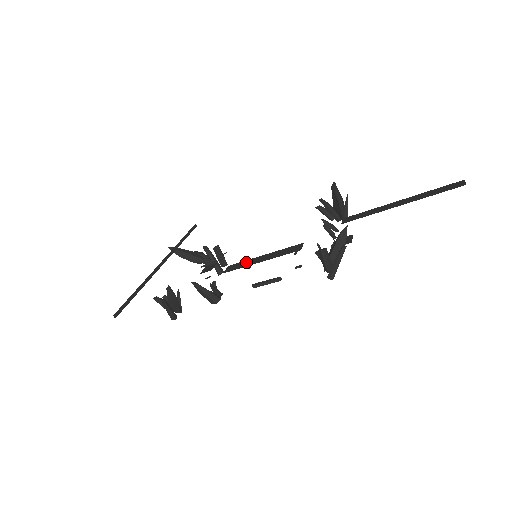
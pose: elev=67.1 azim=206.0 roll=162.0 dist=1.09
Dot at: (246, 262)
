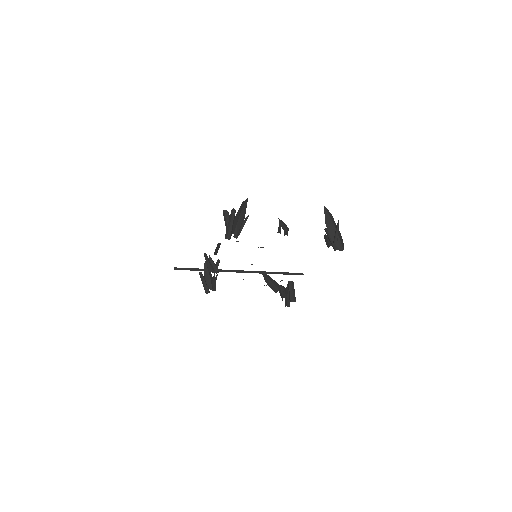
Dot at: occluded
